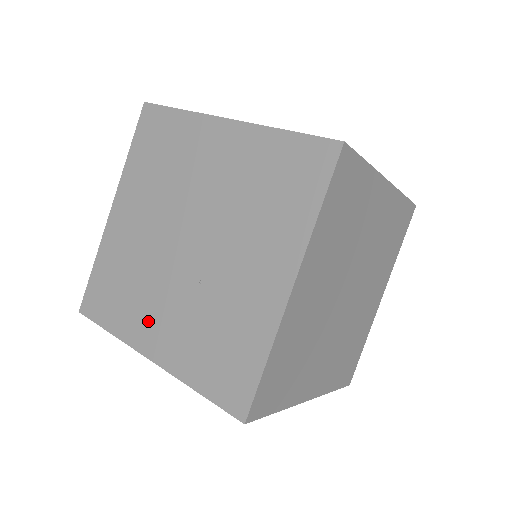
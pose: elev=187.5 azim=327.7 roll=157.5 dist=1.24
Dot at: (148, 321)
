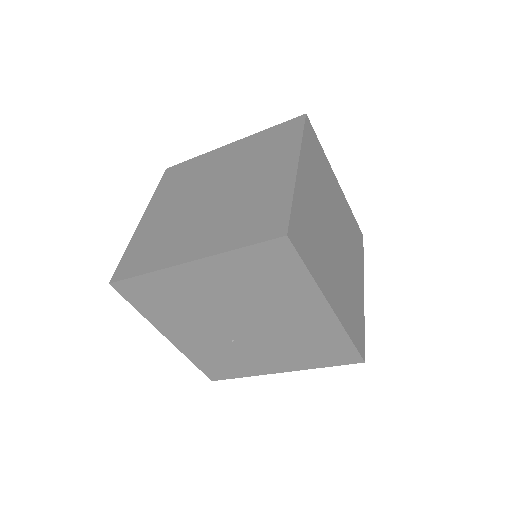
Dot at: (178, 328)
